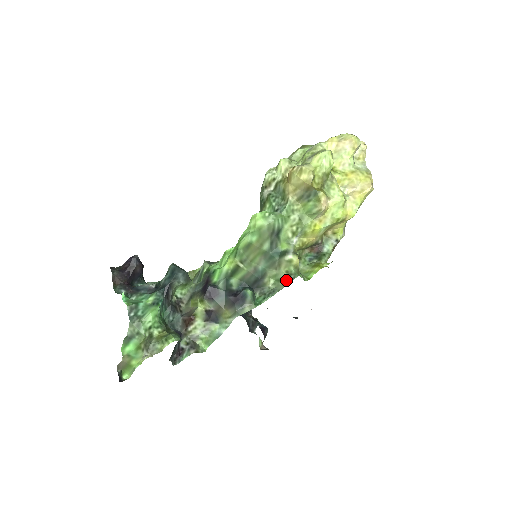
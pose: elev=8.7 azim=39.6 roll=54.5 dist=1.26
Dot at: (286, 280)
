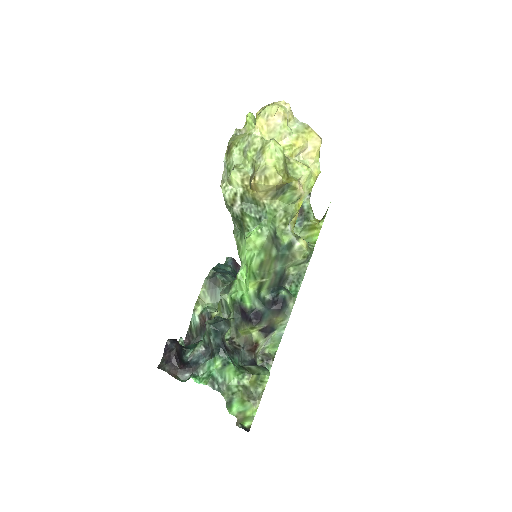
Dot at: (305, 262)
